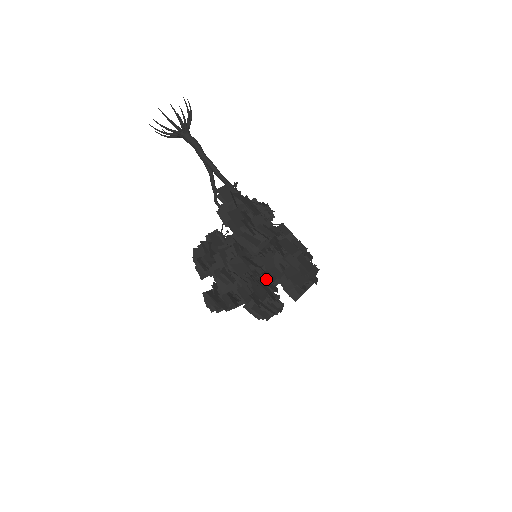
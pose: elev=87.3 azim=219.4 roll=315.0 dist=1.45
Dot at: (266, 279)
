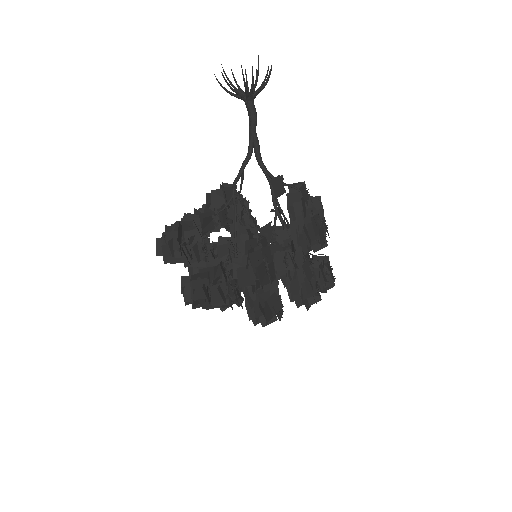
Dot at: occluded
